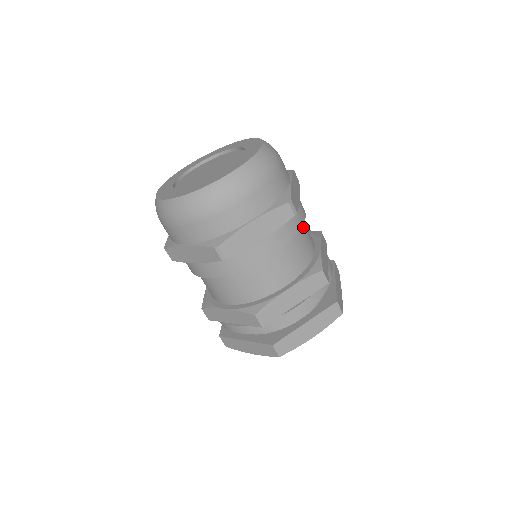
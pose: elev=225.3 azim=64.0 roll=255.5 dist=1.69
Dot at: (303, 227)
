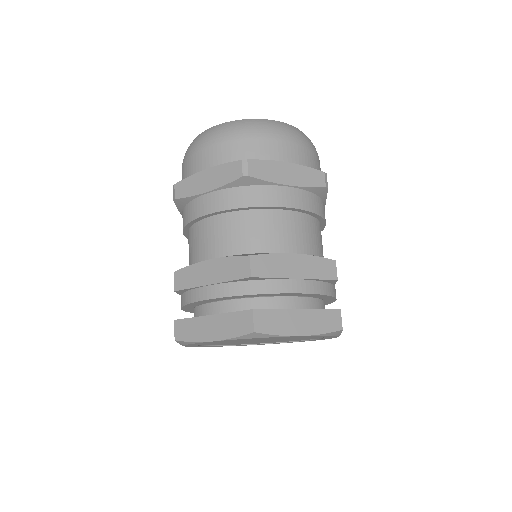
Dot at: occluded
